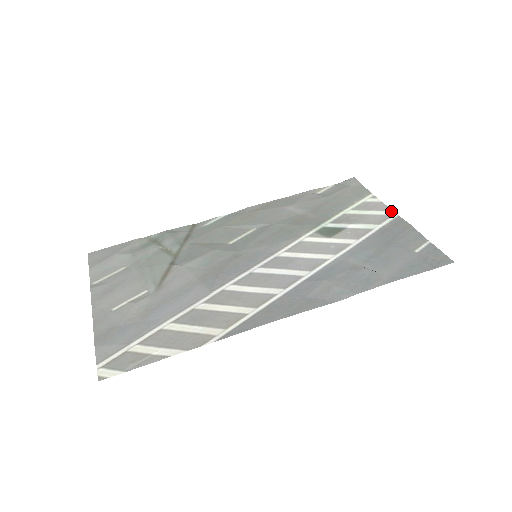
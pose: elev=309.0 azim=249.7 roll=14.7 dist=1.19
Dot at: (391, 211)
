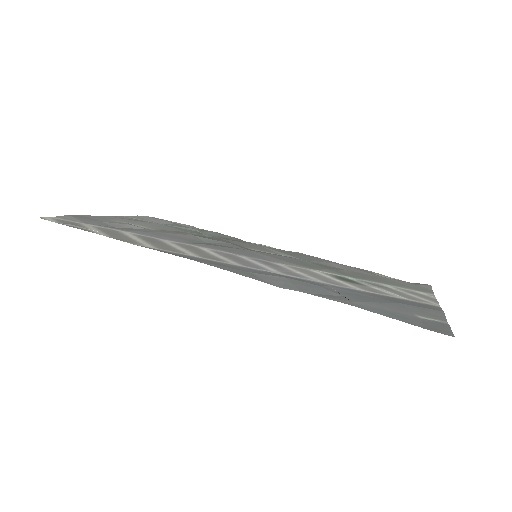
Dot at: (436, 303)
